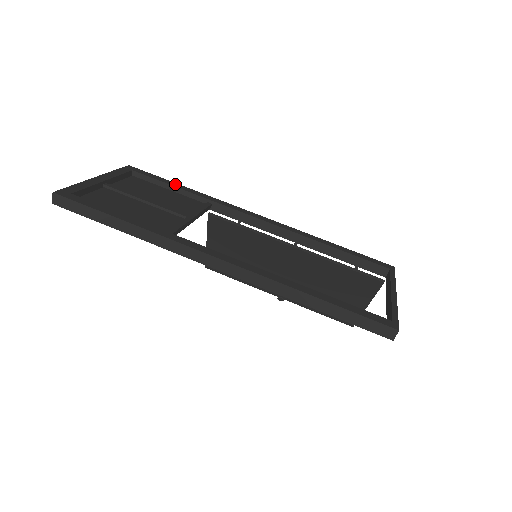
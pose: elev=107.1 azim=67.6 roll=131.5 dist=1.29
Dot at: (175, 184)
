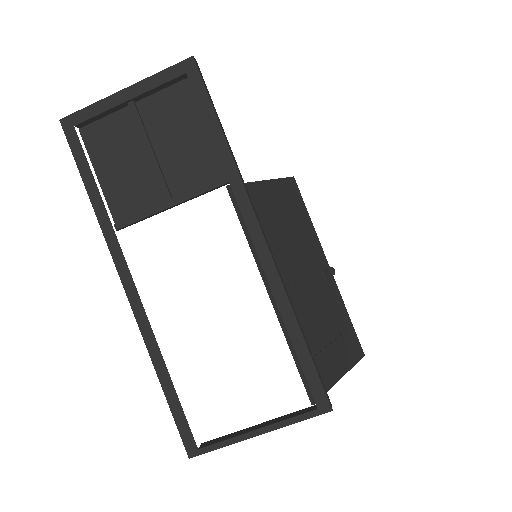
Dot at: (214, 124)
